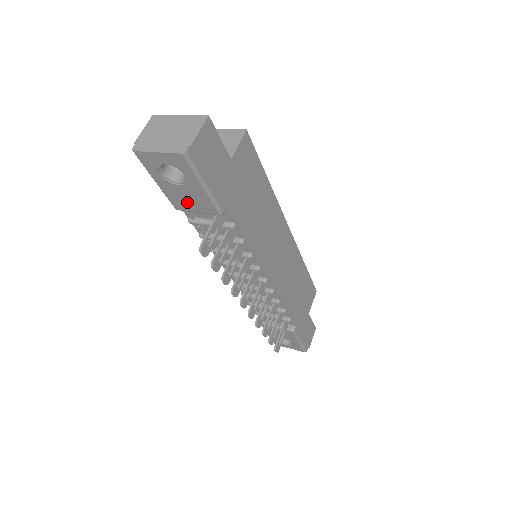
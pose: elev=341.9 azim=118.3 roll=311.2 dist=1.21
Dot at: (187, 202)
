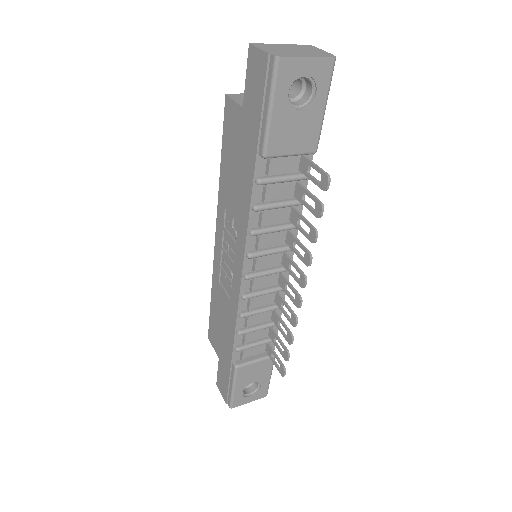
Dot at: (290, 139)
